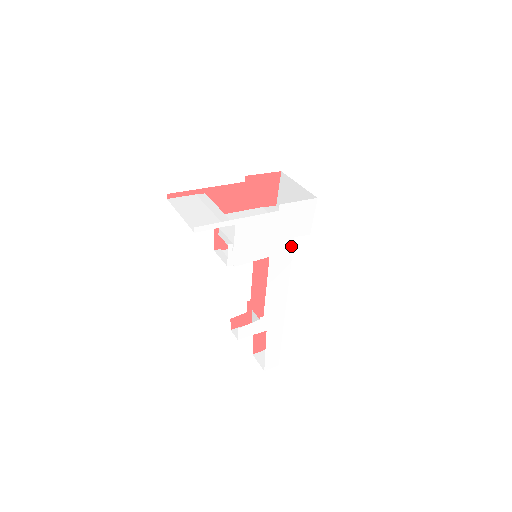
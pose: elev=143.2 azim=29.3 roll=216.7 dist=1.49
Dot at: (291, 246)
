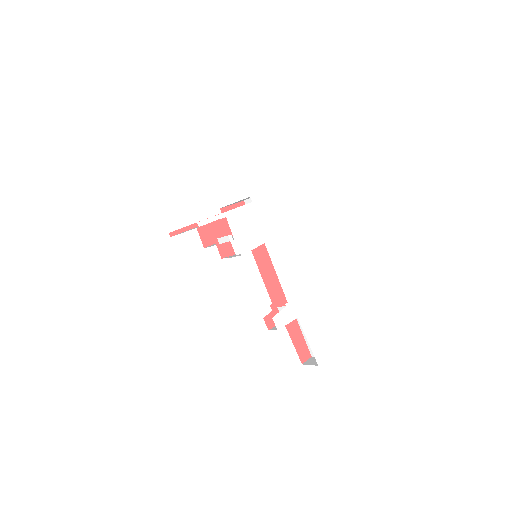
Dot at: (276, 232)
